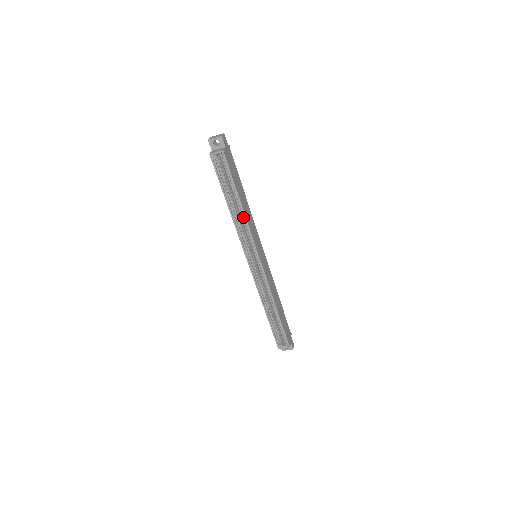
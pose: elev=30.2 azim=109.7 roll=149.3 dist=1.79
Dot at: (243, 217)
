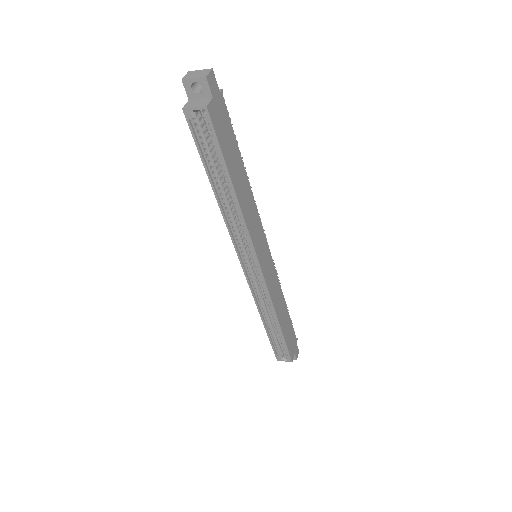
Dot at: (238, 210)
